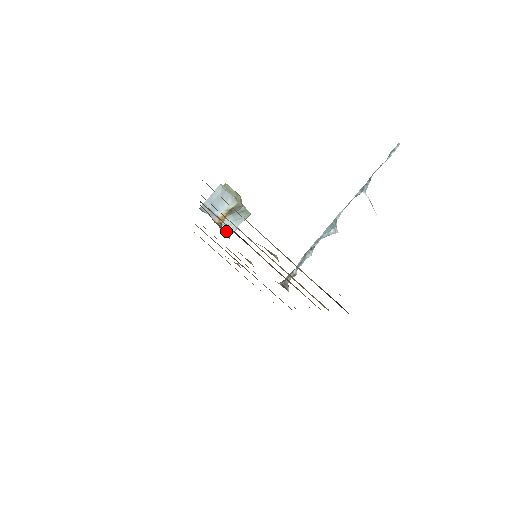
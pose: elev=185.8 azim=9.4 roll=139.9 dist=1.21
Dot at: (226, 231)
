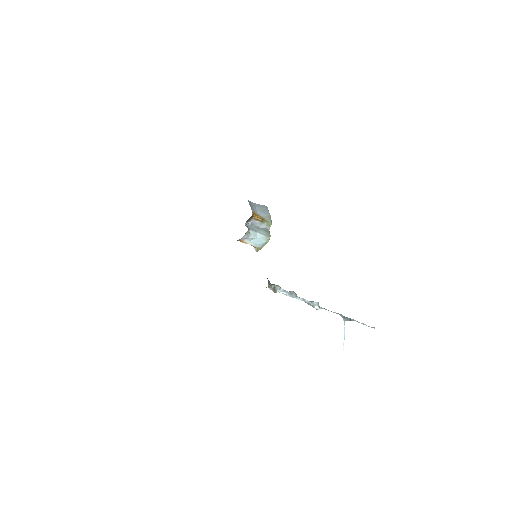
Dot at: (248, 228)
